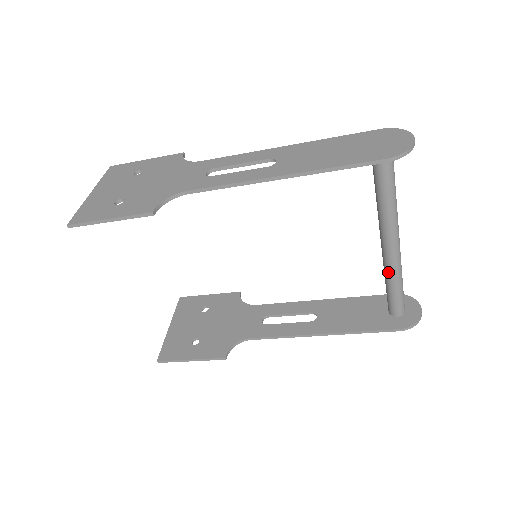
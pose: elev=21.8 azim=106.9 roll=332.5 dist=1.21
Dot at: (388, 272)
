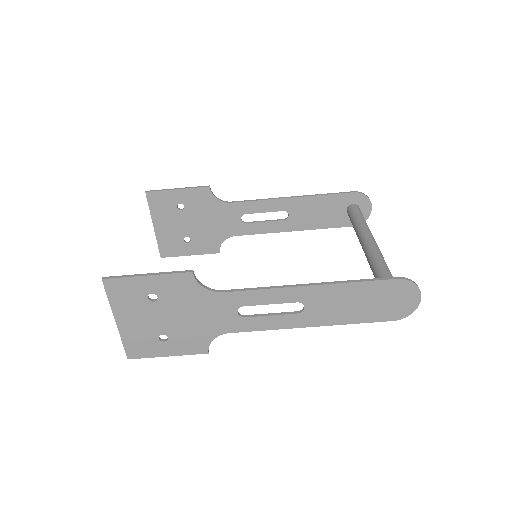
Dot at: (373, 257)
